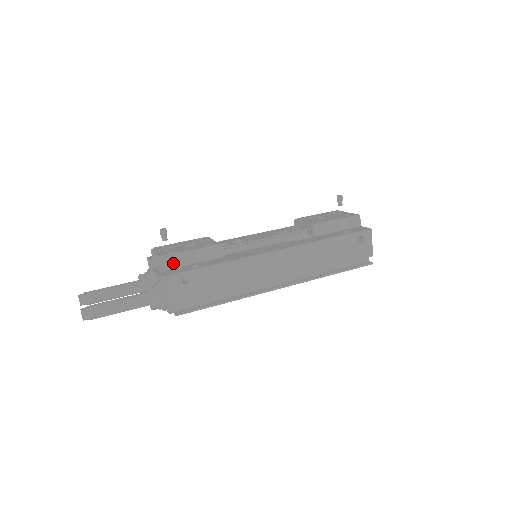
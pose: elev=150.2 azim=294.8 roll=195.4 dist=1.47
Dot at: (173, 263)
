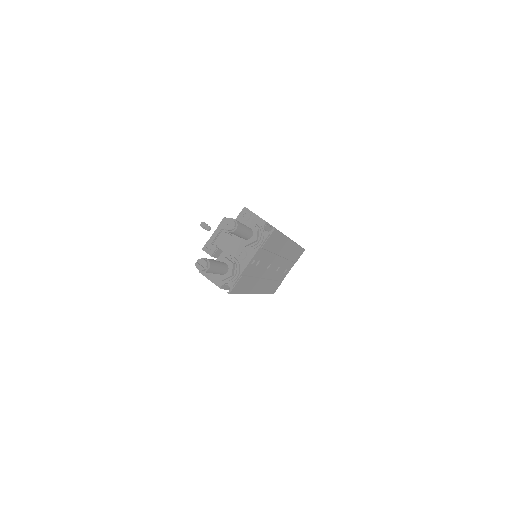
Dot at: occluded
